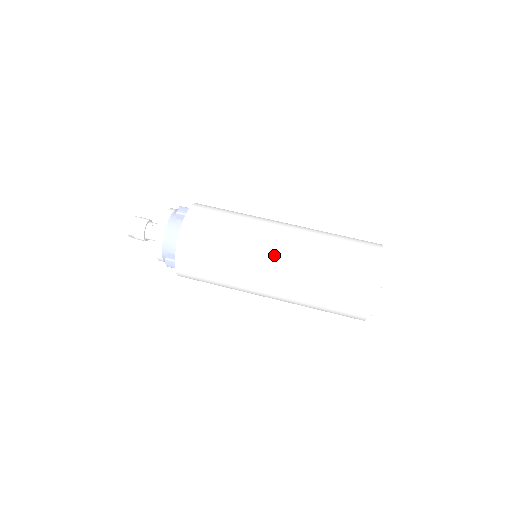
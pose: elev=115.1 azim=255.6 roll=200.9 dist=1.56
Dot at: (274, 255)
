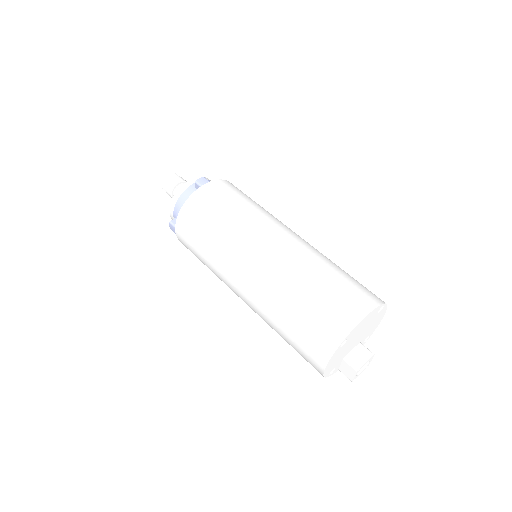
Dot at: (253, 260)
